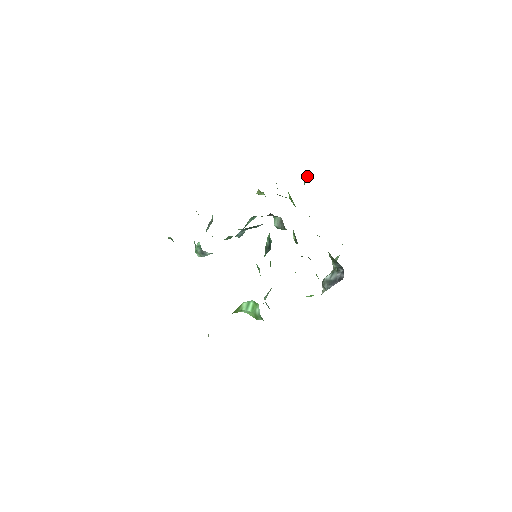
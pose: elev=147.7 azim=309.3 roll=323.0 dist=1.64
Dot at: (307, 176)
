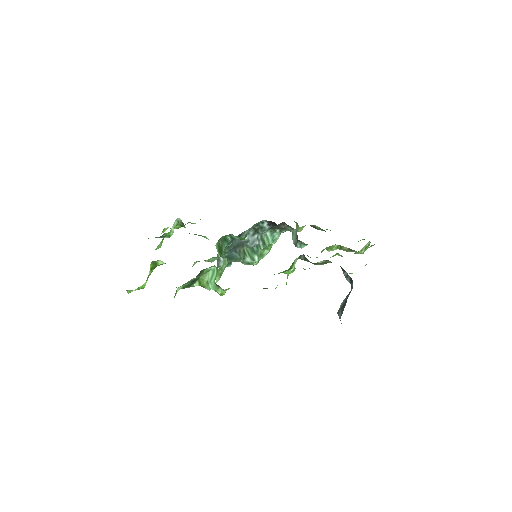
Dot at: occluded
